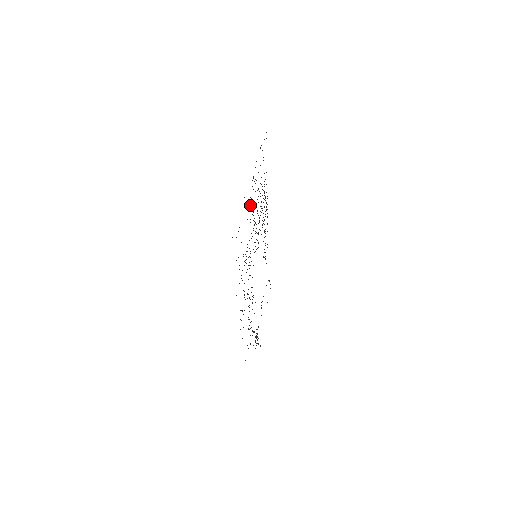
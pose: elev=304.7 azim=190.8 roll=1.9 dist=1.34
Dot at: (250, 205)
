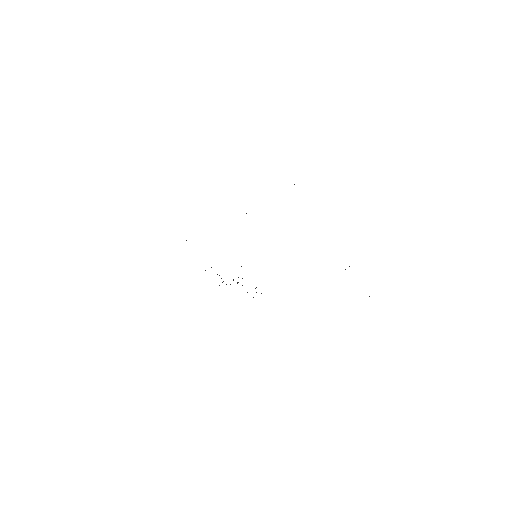
Dot at: occluded
